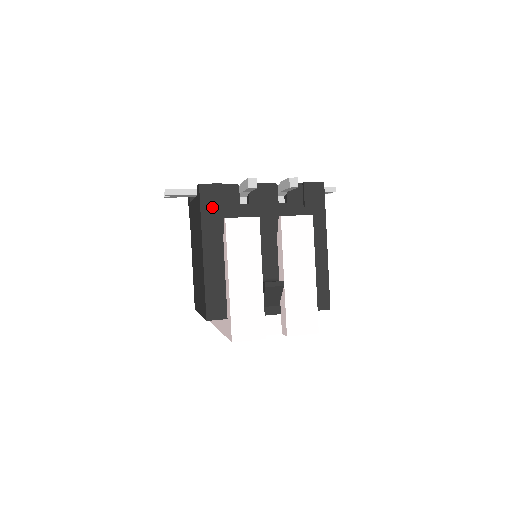
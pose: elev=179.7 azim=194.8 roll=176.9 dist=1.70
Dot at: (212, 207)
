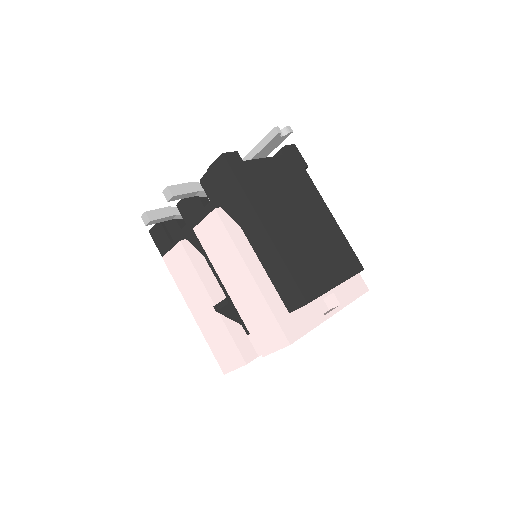
Dot at: (165, 246)
